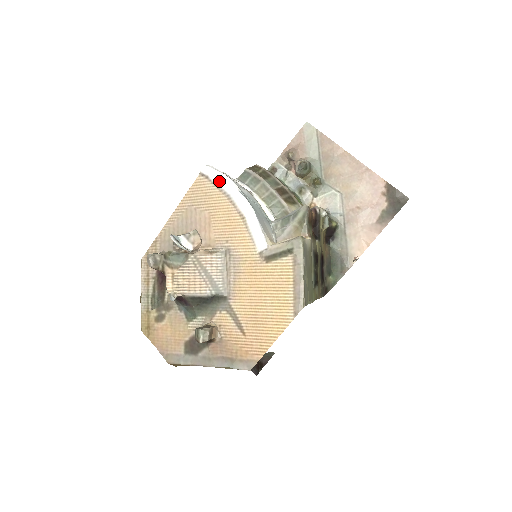
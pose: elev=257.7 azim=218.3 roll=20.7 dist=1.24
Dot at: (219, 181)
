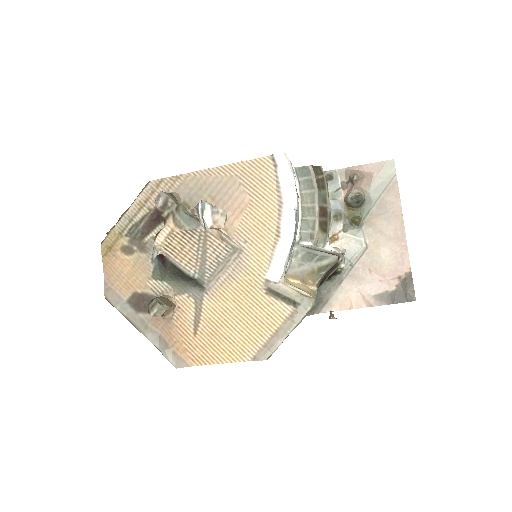
Dot at: (284, 181)
